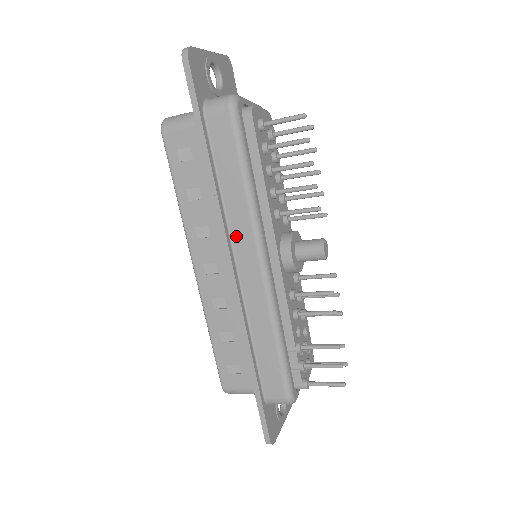
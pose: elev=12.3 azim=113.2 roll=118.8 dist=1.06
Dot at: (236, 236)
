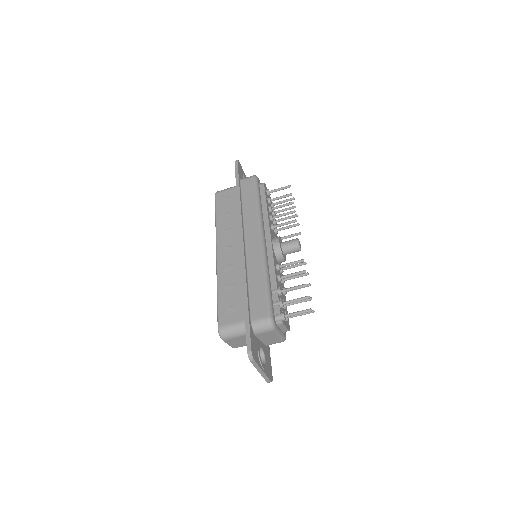
Dot at: (247, 226)
